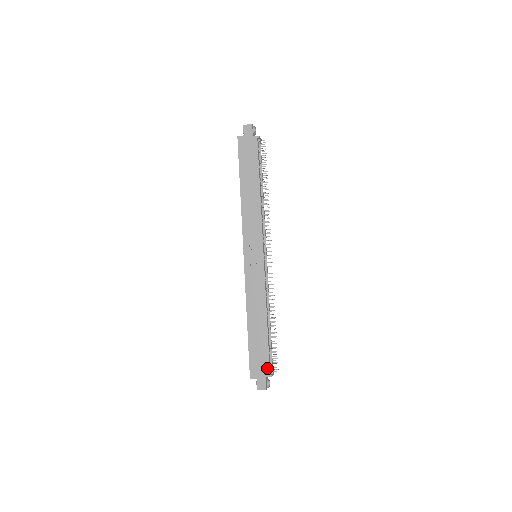
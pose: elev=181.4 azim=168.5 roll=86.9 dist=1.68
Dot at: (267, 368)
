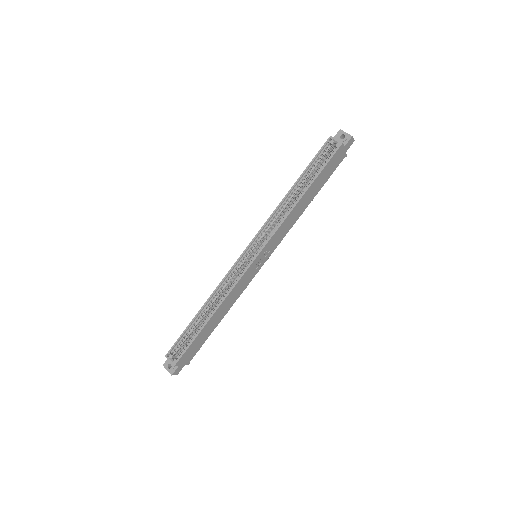
Dot at: (192, 357)
